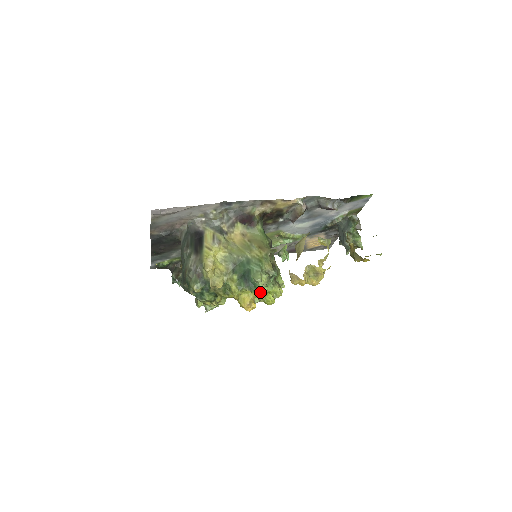
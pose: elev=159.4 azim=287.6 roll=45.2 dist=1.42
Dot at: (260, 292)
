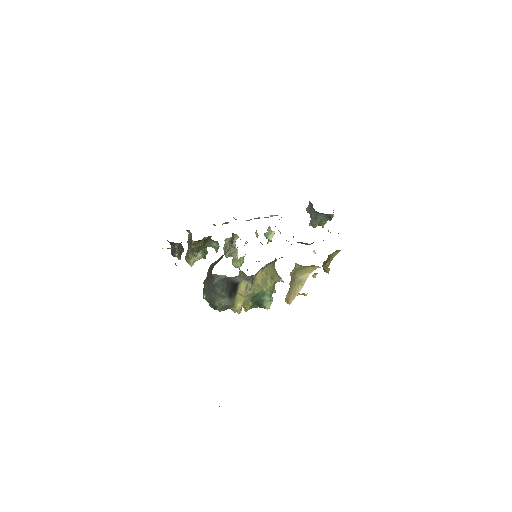
Dot at: occluded
